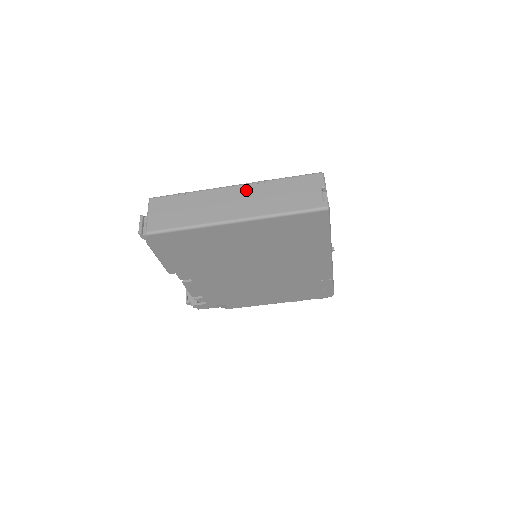
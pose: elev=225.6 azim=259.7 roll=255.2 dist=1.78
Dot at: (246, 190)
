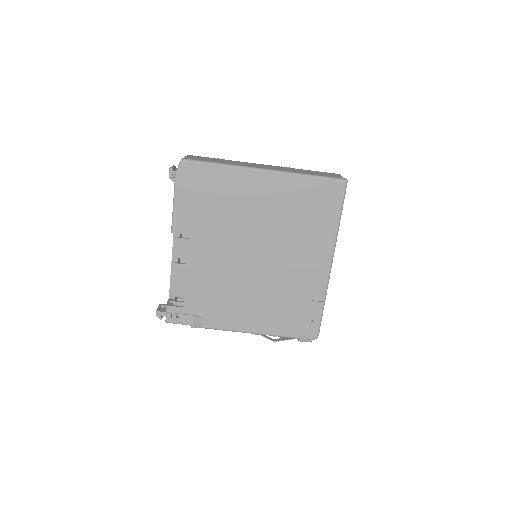
Dot at: (275, 166)
